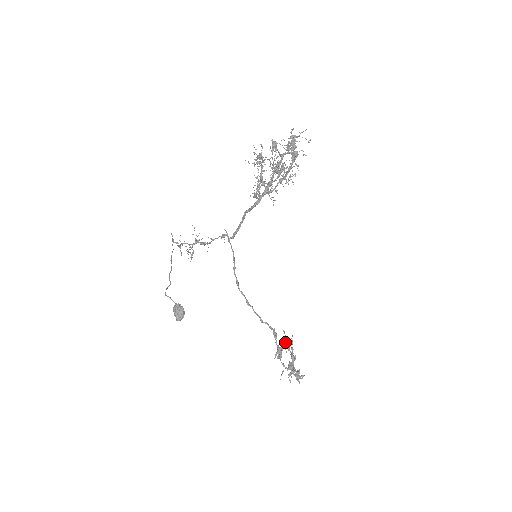
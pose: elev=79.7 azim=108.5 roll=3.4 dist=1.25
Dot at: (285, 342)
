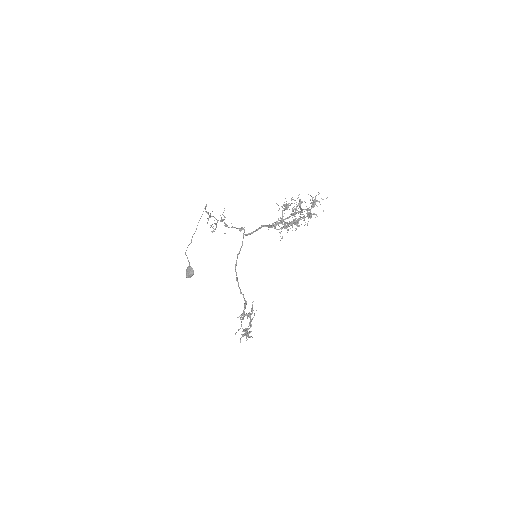
Dot at: occluded
